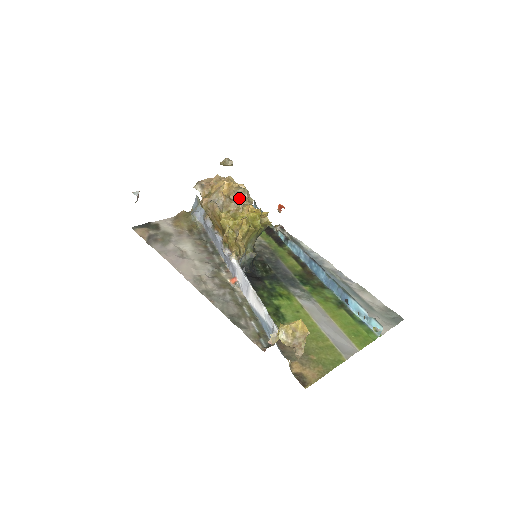
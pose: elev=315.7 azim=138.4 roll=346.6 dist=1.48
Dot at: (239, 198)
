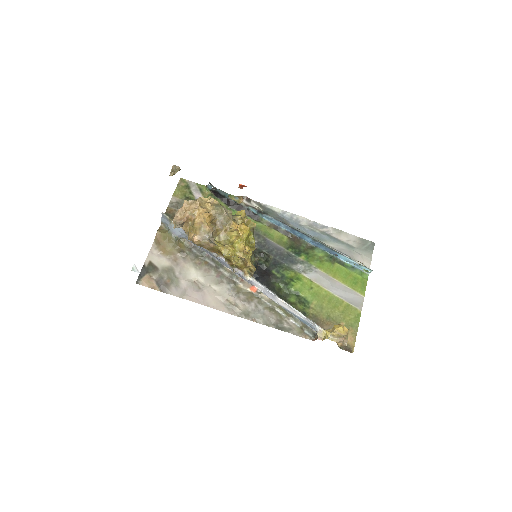
Dot at: (222, 221)
